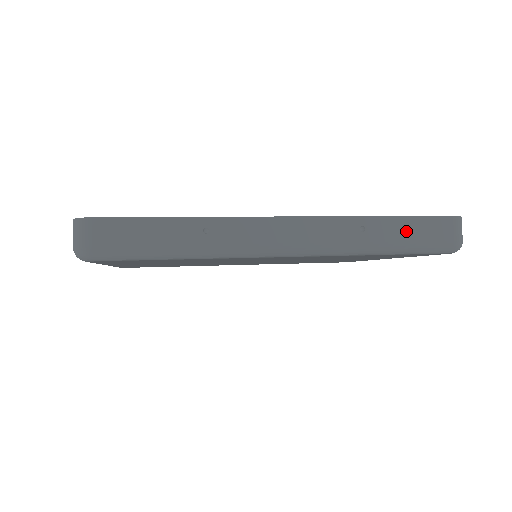
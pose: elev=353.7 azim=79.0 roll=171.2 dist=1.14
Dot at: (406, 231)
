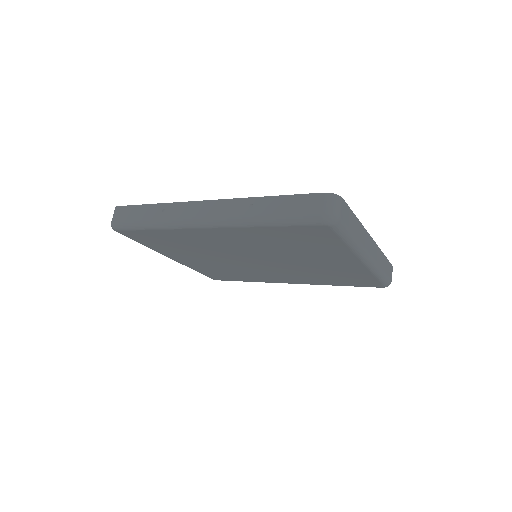
Dot at: (282, 206)
